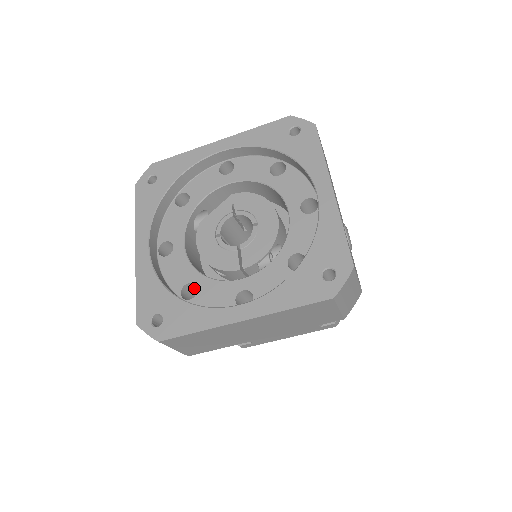
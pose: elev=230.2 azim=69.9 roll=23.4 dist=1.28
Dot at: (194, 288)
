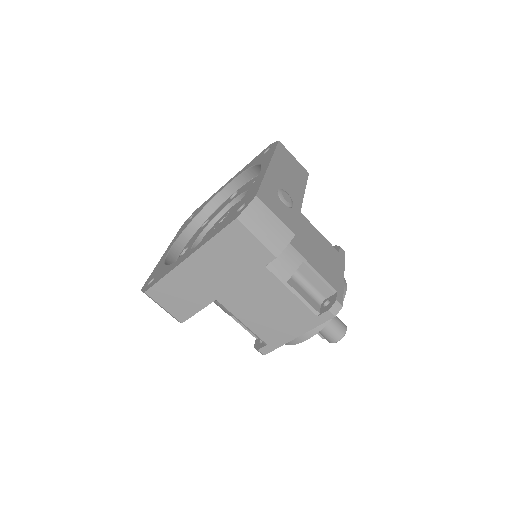
Dot at: occluded
